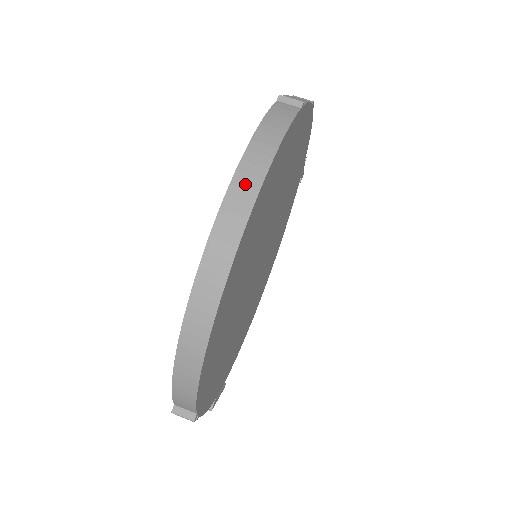
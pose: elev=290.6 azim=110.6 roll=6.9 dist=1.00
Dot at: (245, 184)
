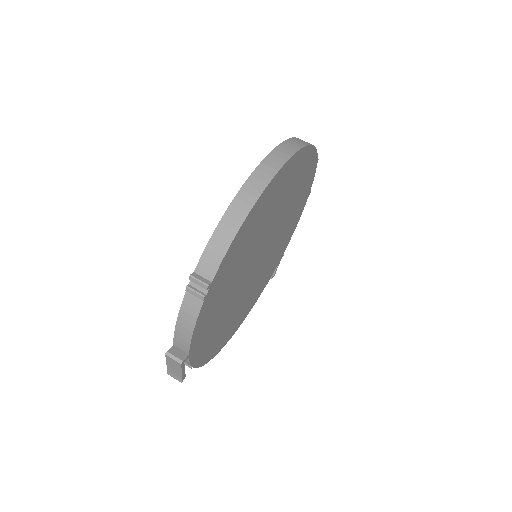
Dot at: (299, 141)
